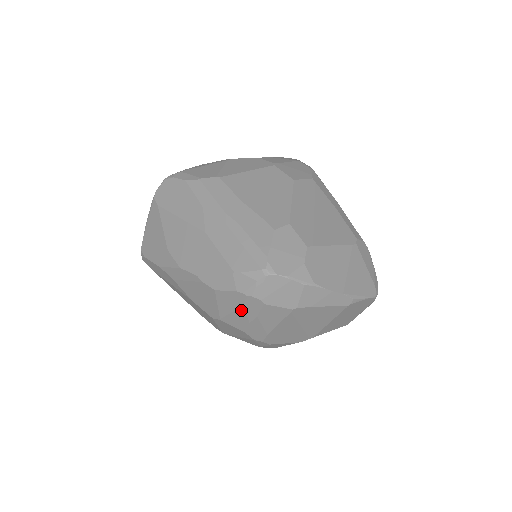
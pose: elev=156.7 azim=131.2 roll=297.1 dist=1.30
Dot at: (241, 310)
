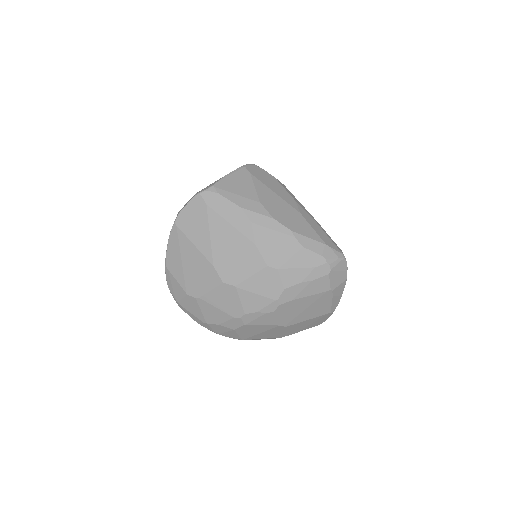
Dot at: (308, 270)
